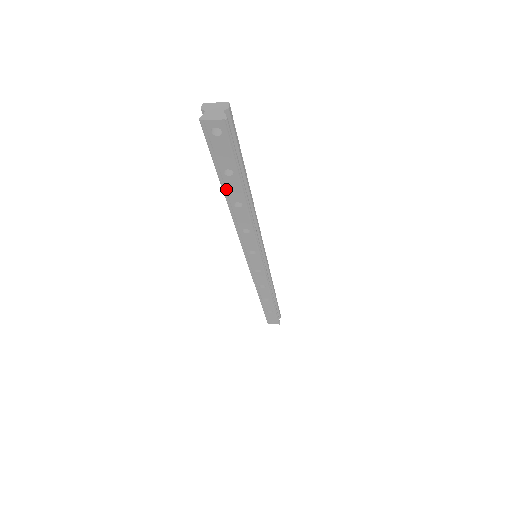
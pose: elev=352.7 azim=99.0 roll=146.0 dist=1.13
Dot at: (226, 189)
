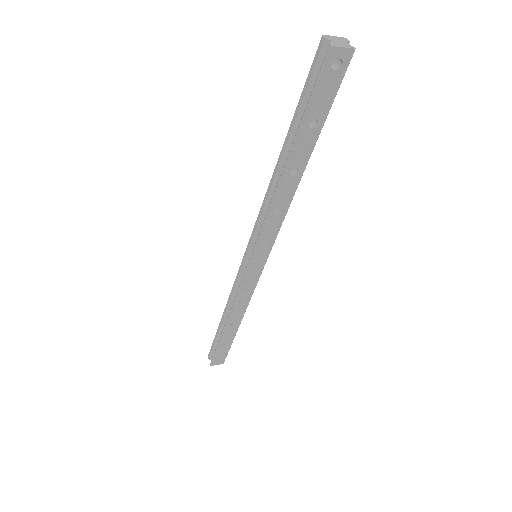
Dot at: (296, 148)
